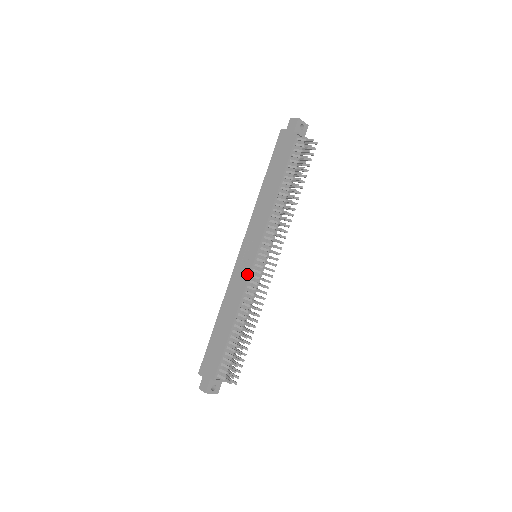
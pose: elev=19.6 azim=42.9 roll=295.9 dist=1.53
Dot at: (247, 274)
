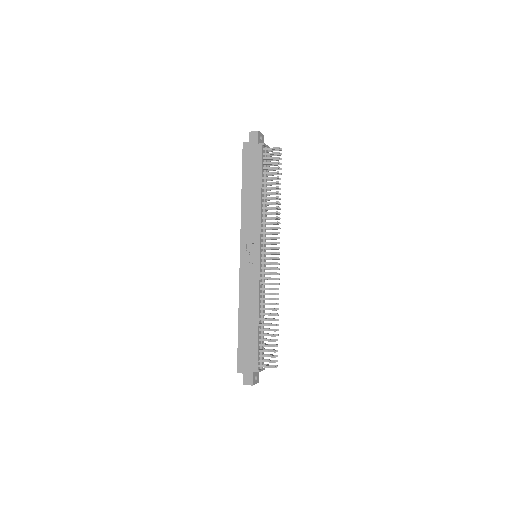
Dot at: (257, 273)
